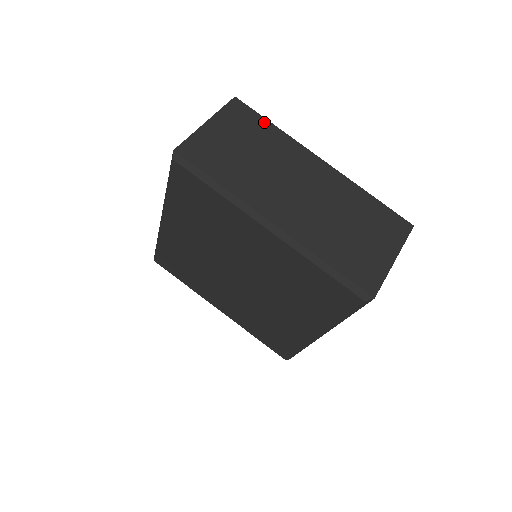
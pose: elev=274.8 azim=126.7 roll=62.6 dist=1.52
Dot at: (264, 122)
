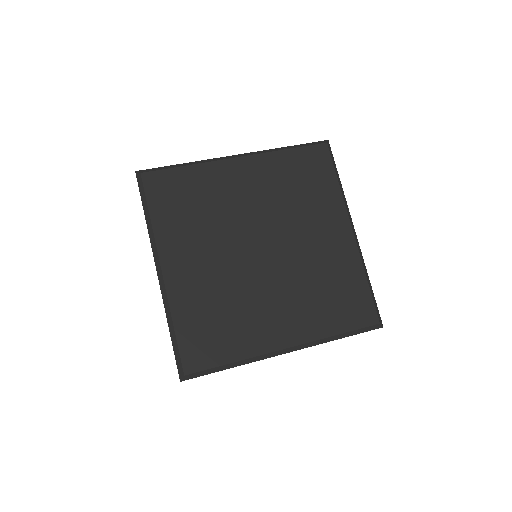
Dot at: occluded
